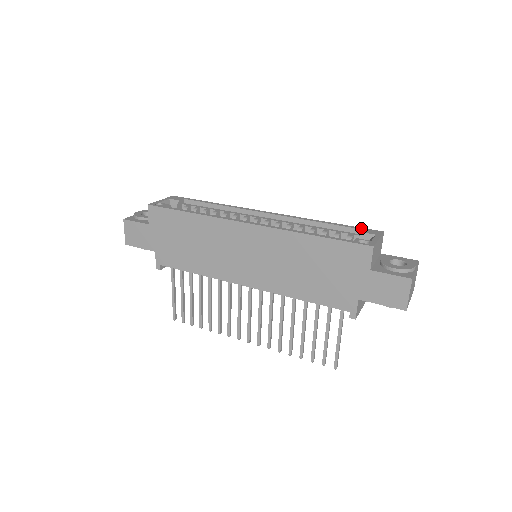
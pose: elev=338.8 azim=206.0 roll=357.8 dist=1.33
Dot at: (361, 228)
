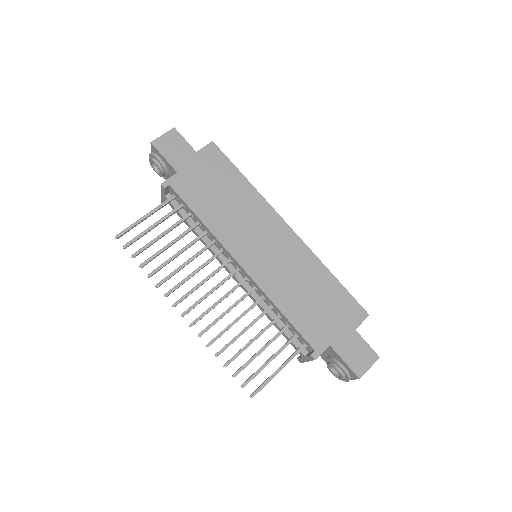
Dot at: occluded
